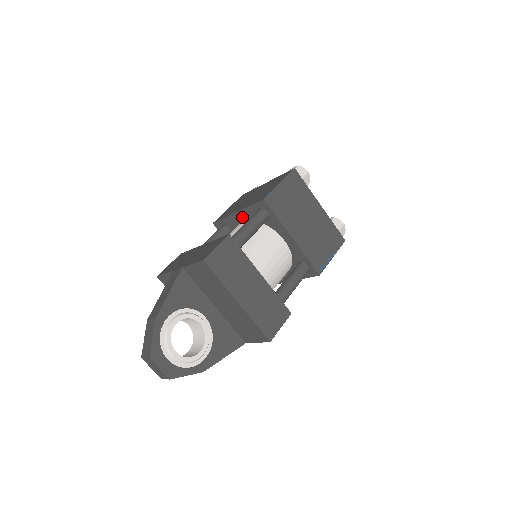
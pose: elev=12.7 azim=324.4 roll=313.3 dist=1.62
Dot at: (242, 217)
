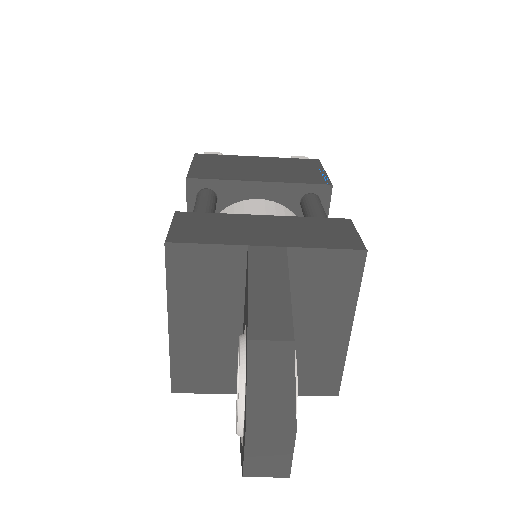
Dot at: (264, 192)
